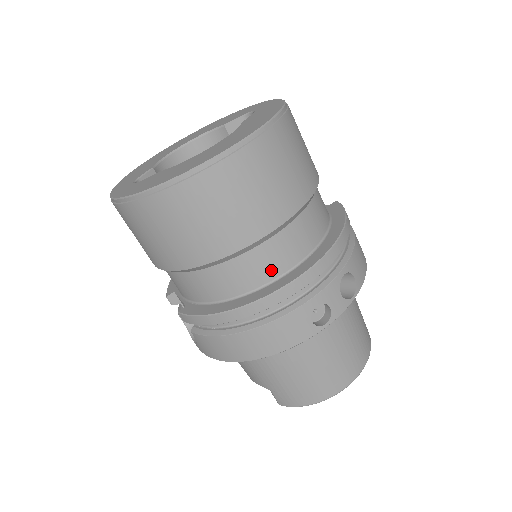
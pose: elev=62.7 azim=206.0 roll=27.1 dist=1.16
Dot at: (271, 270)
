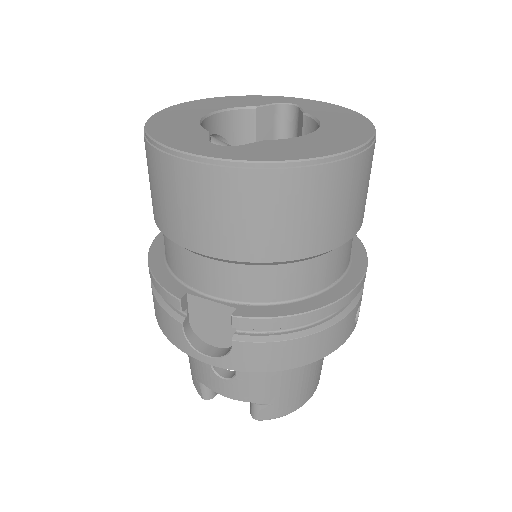
Dot at: (341, 268)
